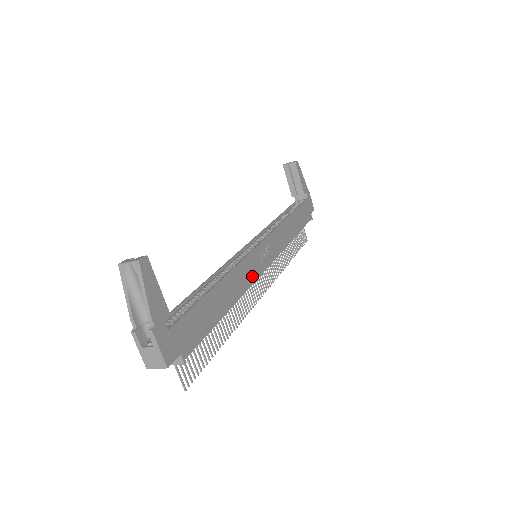
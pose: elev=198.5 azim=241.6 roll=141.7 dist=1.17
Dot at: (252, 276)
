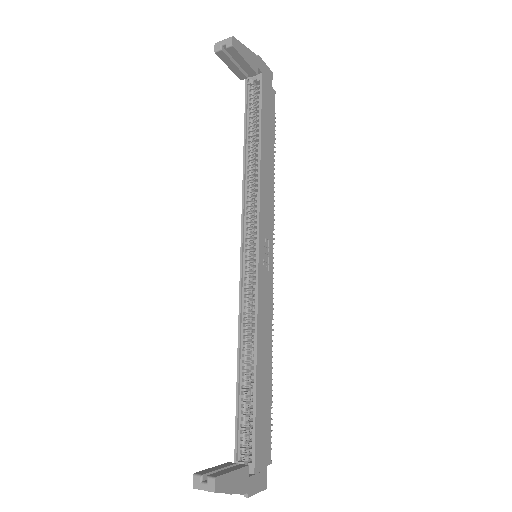
Dot at: (269, 300)
